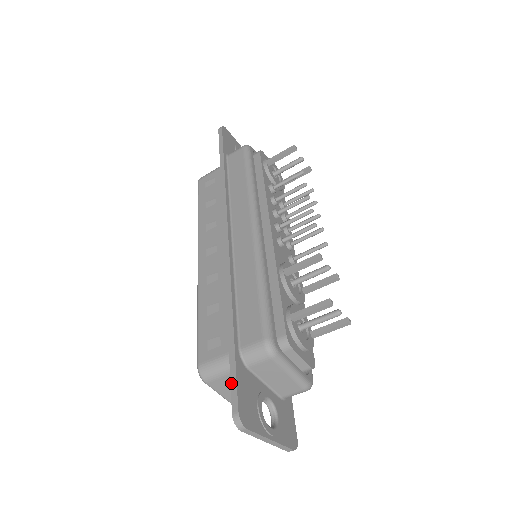
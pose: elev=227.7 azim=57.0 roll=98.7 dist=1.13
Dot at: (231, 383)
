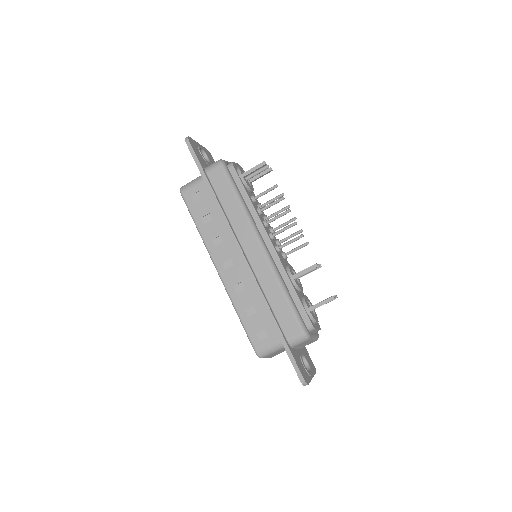
Dot at: (292, 364)
